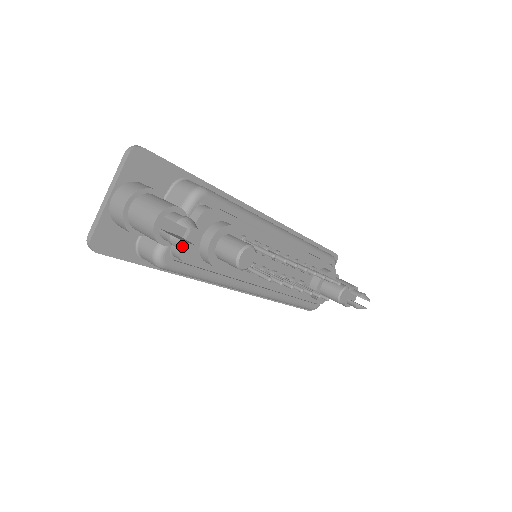
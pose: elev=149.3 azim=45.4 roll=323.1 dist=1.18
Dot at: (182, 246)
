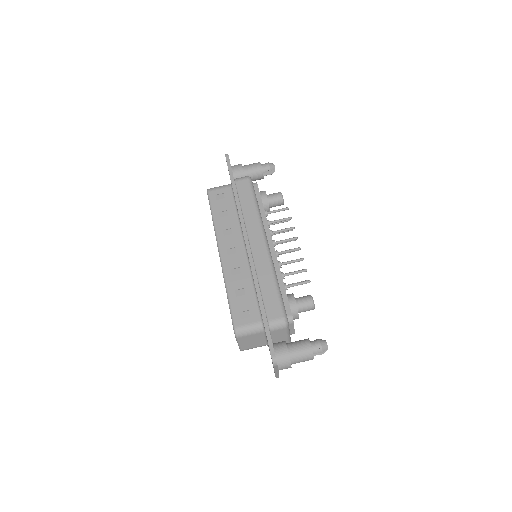
Dot at: occluded
